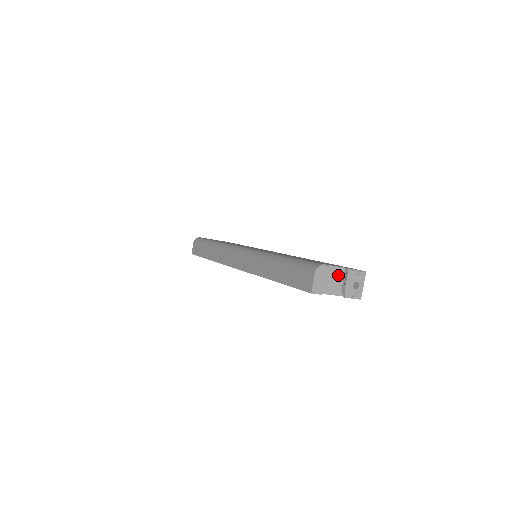
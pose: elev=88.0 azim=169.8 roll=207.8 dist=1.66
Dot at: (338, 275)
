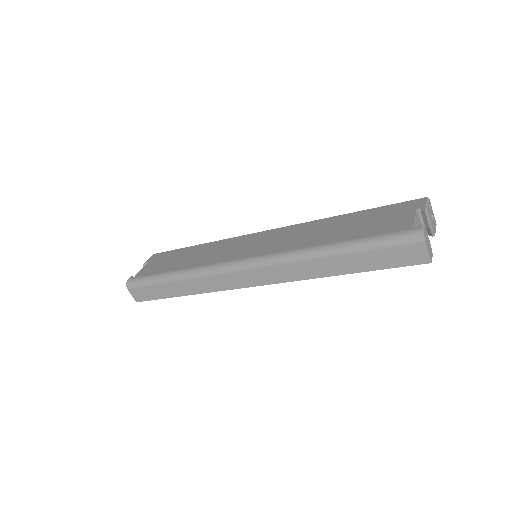
Dot at: (418, 222)
